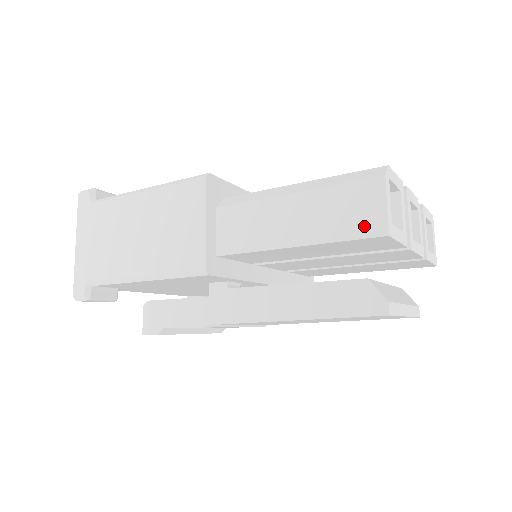
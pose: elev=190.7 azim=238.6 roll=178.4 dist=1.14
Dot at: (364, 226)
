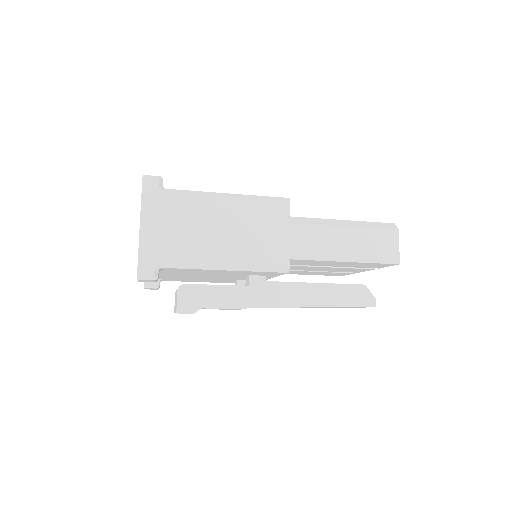
Dot at: (387, 256)
